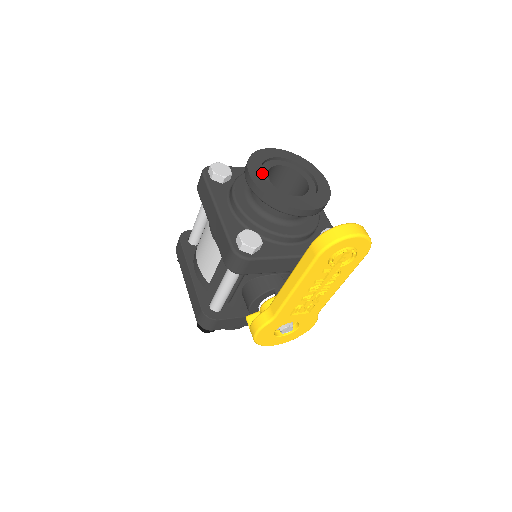
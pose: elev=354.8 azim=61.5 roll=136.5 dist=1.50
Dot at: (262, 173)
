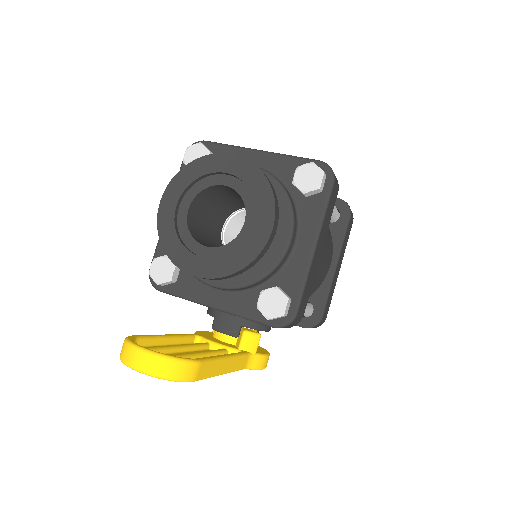
Dot at: (187, 196)
